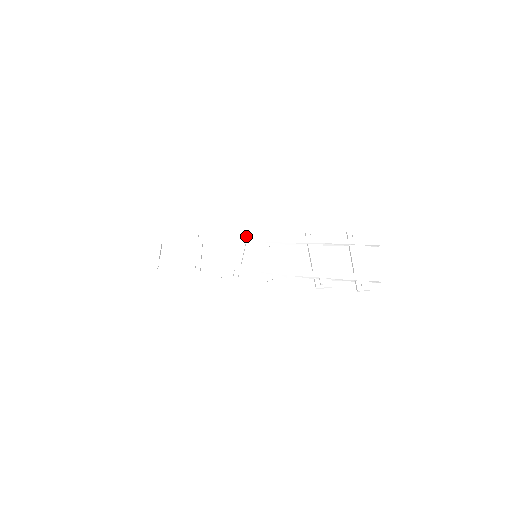
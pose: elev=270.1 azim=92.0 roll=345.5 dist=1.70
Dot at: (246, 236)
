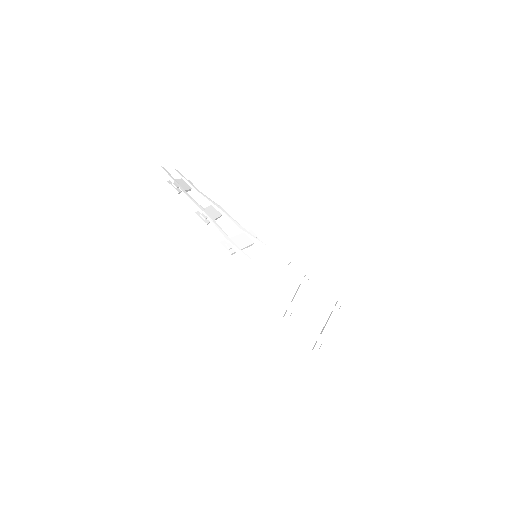
Dot at: occluded
